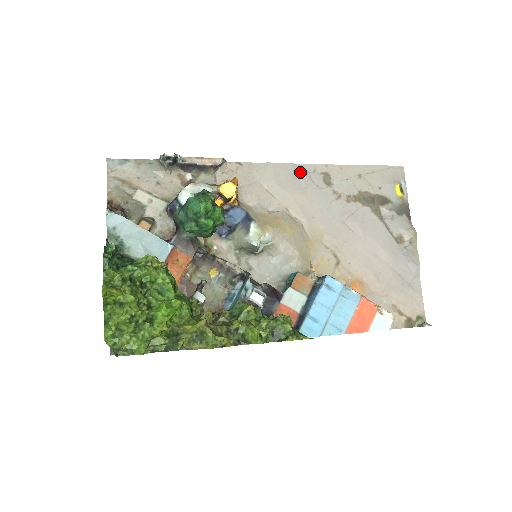
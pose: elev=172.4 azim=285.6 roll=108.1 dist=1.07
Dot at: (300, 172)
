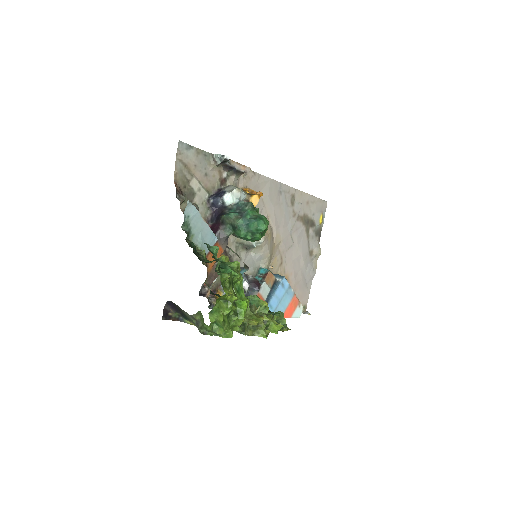
Dot at: (282, 190)
